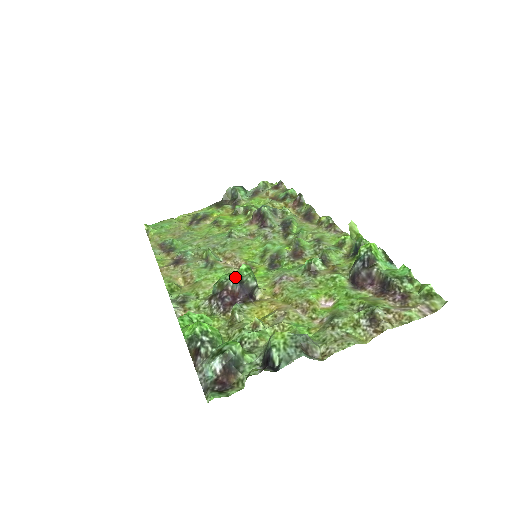
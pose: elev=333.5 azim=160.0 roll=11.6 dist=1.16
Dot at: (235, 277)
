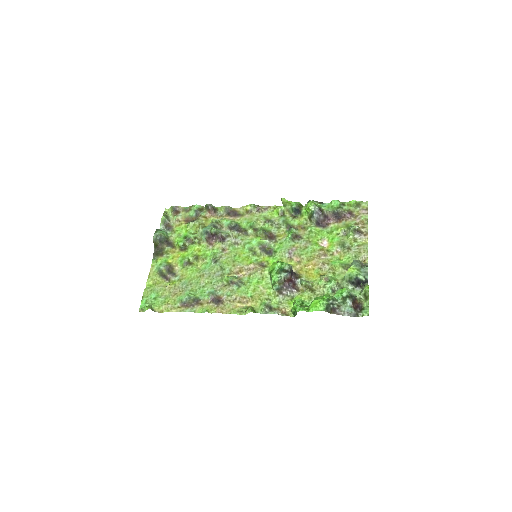
Dot at: (282, 272)
